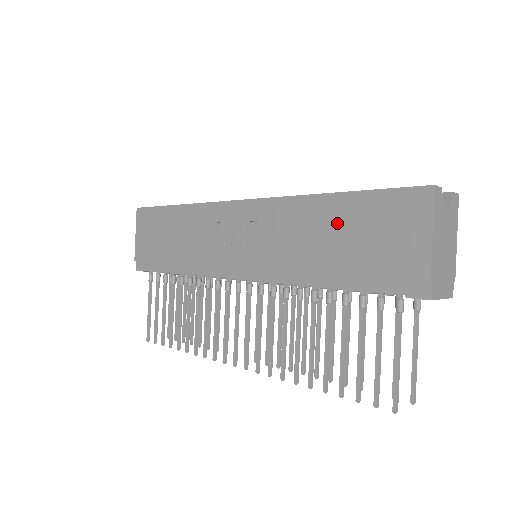
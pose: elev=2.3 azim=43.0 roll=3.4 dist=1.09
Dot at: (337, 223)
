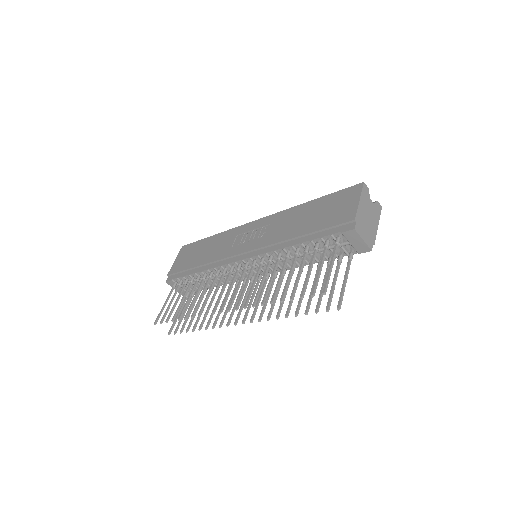
Dot at: (311, 212)
